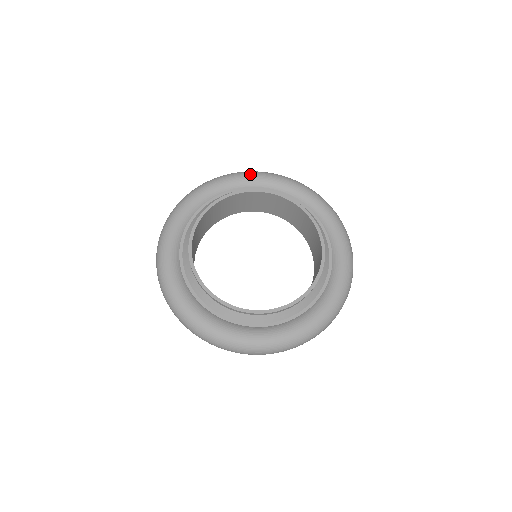
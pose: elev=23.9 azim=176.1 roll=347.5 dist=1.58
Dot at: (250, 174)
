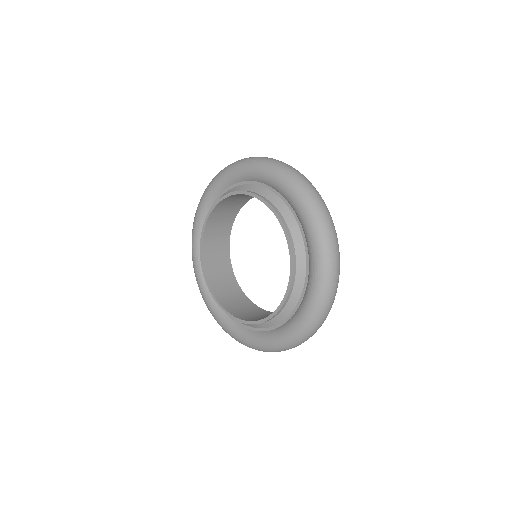
Dot at: (209, 187)
